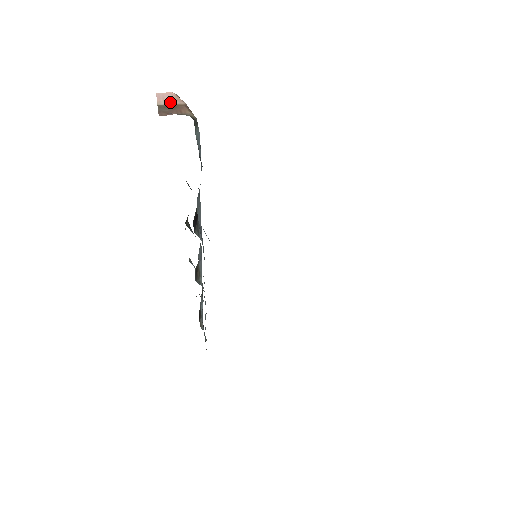
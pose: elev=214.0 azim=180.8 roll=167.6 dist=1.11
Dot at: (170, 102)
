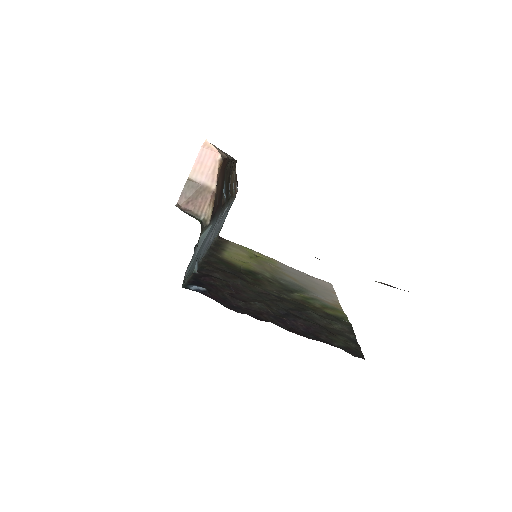
Dot at: (203, 177)
